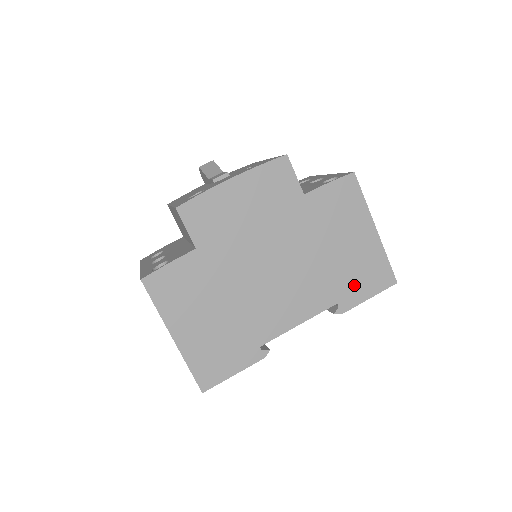
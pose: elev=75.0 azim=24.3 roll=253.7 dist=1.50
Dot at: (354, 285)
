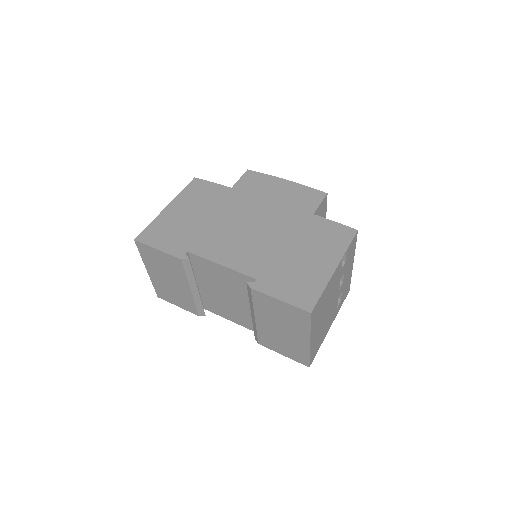
Dot at: (281, 282)
